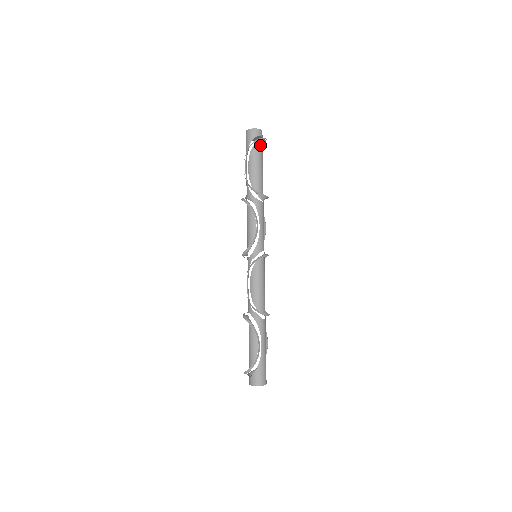
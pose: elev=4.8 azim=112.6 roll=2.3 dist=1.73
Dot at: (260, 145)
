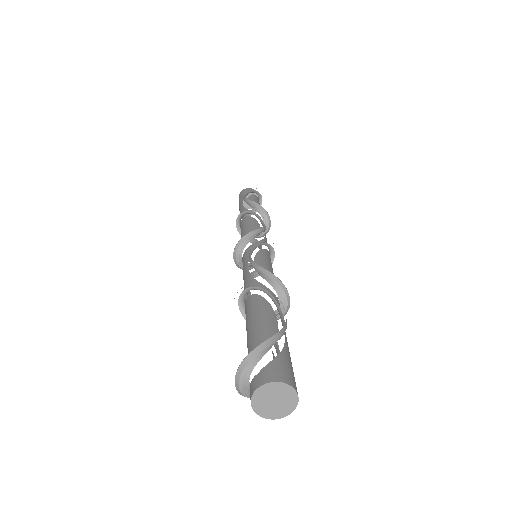
Dot at: occluded
